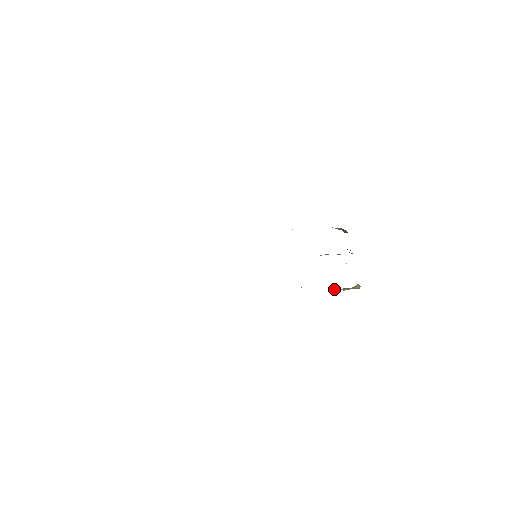
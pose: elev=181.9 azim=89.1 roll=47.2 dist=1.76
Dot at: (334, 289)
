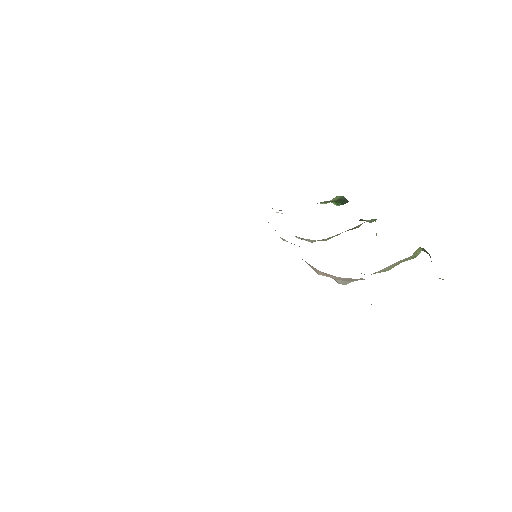
Dot at: (384, 269)
